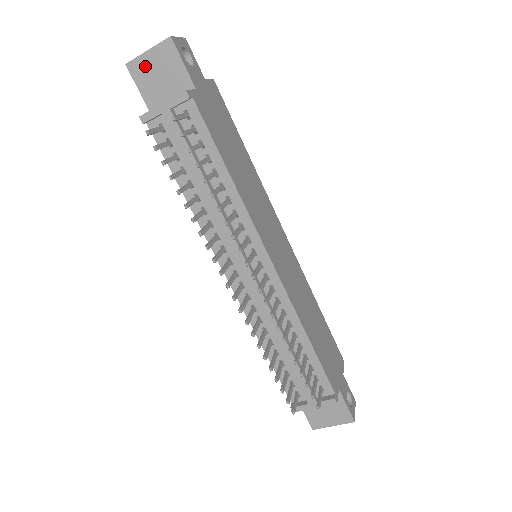
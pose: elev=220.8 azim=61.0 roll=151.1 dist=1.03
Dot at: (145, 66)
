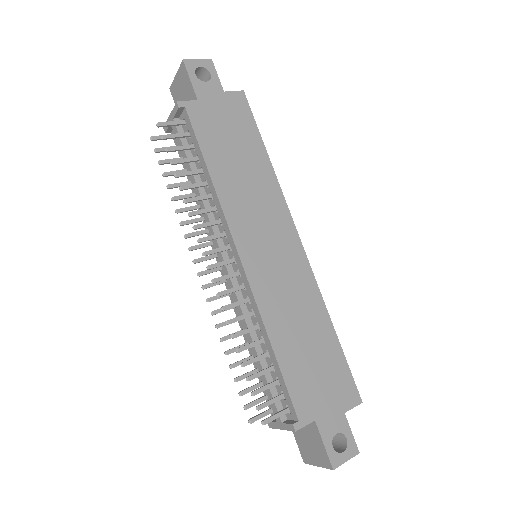
Dot at: (176, 88)
